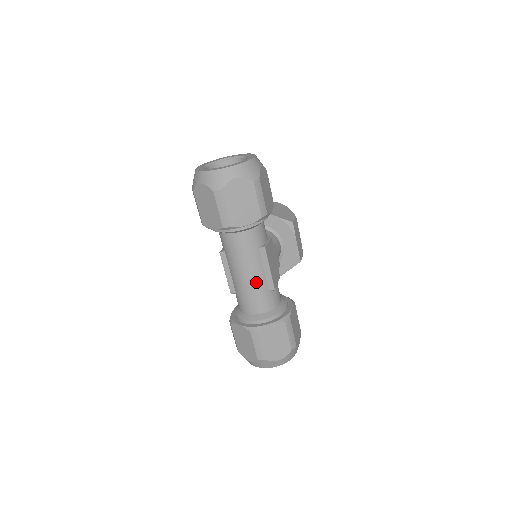
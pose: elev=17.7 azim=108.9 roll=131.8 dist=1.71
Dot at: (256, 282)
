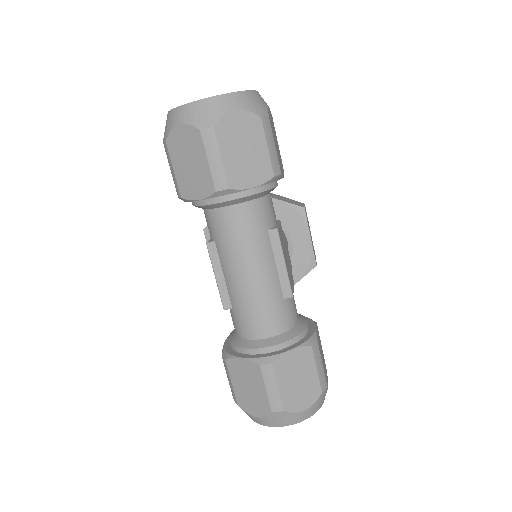
Dot at: (265, 285)
